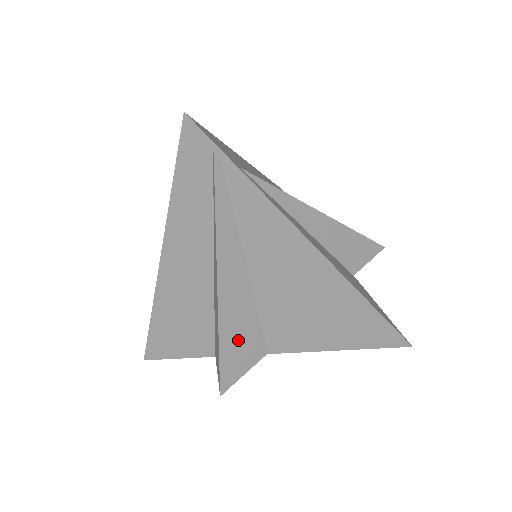
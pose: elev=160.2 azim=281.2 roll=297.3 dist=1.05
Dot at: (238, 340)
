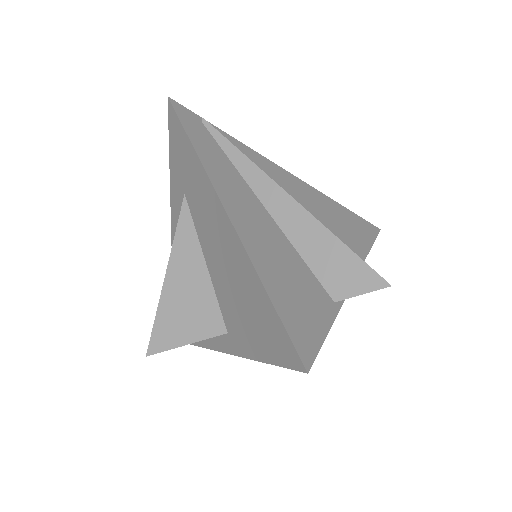
Dot at: occluded
